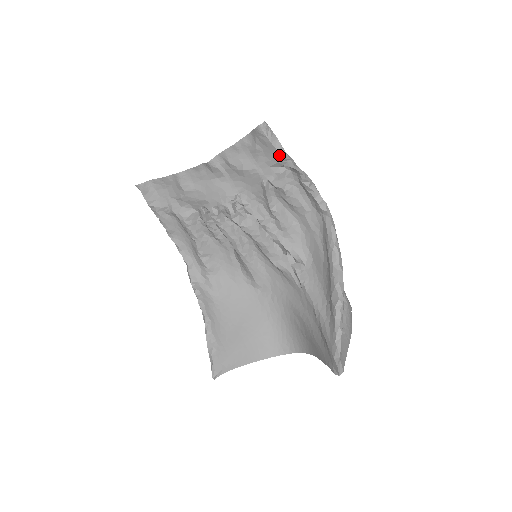
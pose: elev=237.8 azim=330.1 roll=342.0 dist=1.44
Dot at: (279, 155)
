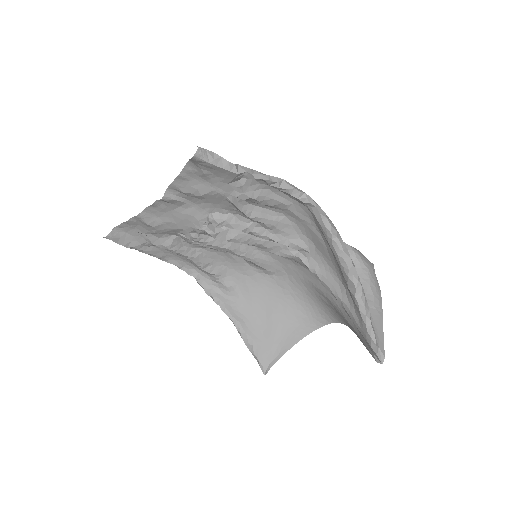
Dot at: (231, 173)
